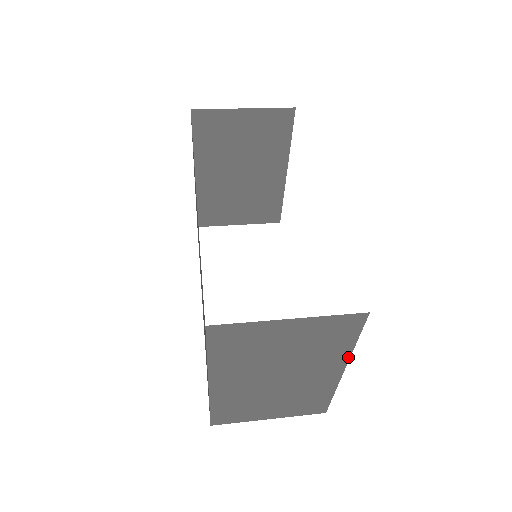
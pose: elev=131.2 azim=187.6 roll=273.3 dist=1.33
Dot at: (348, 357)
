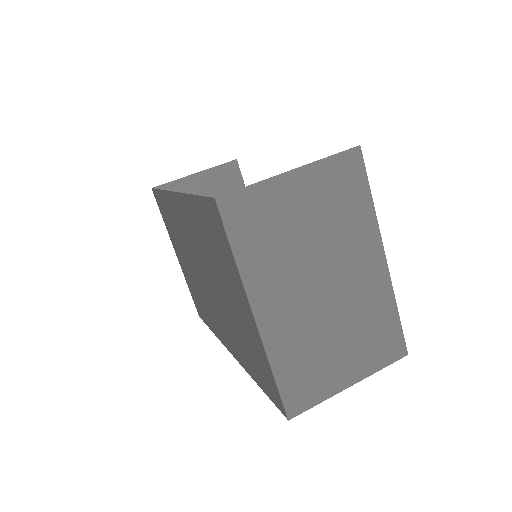
Dot at: (377, 229)
